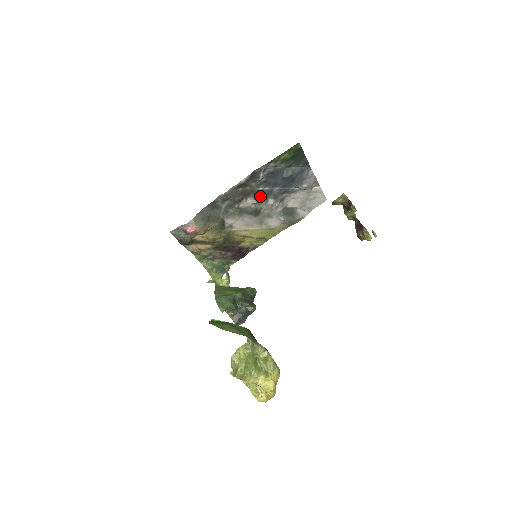
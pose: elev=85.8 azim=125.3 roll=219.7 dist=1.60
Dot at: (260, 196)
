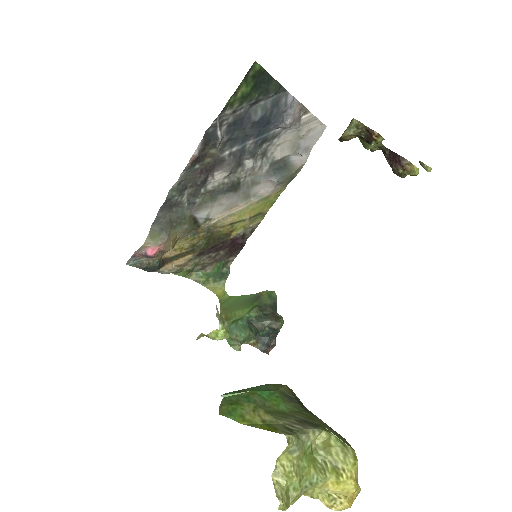
Dot at: (230, 163)
